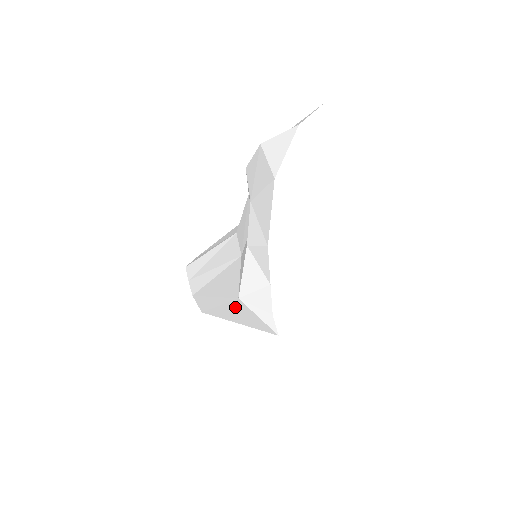
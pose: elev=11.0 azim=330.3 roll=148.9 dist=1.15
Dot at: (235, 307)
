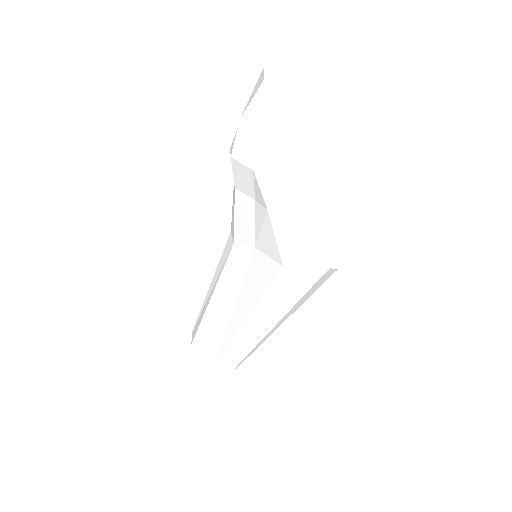
Dot at: (279, 290)
